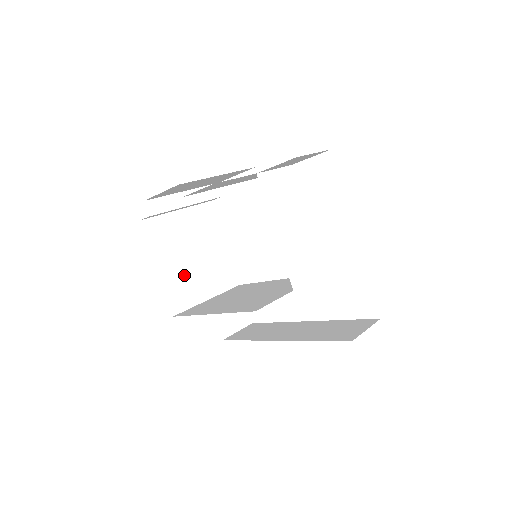
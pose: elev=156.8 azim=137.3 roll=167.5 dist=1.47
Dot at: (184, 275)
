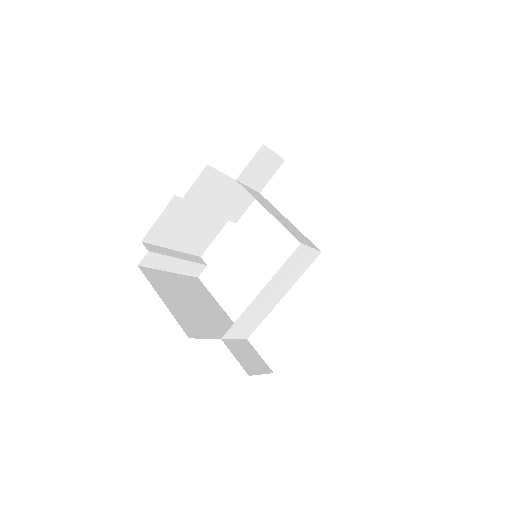
Dot at: (190, 313)
